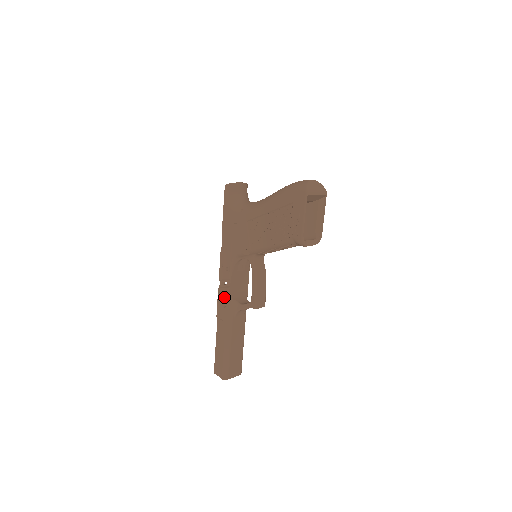
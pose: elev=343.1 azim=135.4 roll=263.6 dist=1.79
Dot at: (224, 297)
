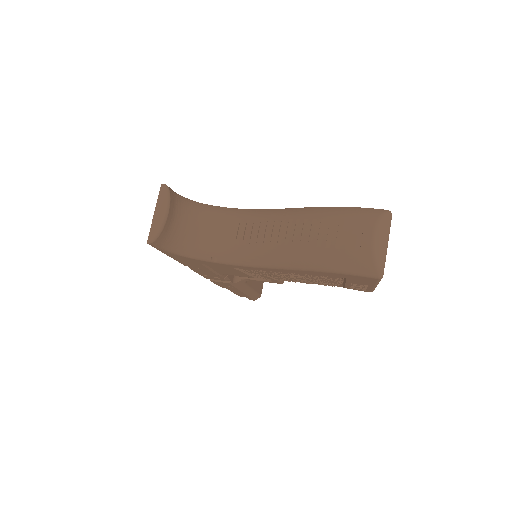
Dot at: occluded
